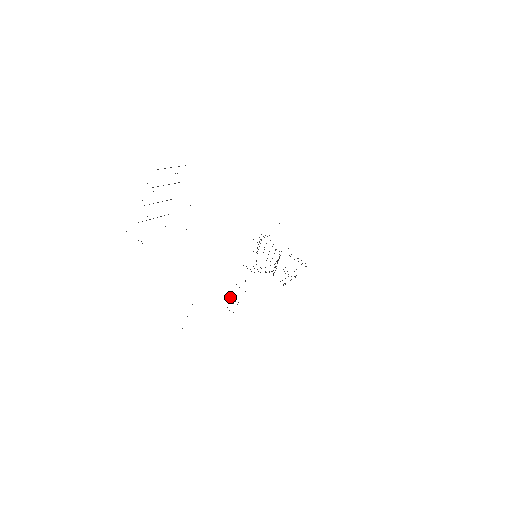
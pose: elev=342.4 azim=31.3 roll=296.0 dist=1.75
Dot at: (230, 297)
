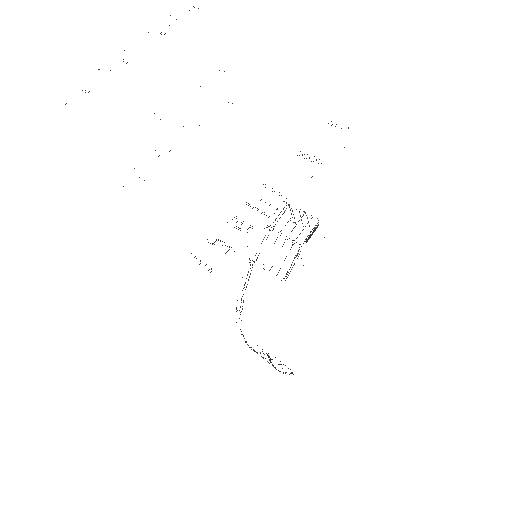
Dot at: occluded
